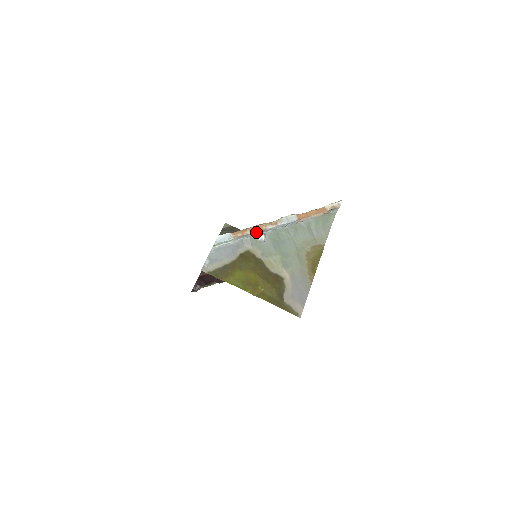
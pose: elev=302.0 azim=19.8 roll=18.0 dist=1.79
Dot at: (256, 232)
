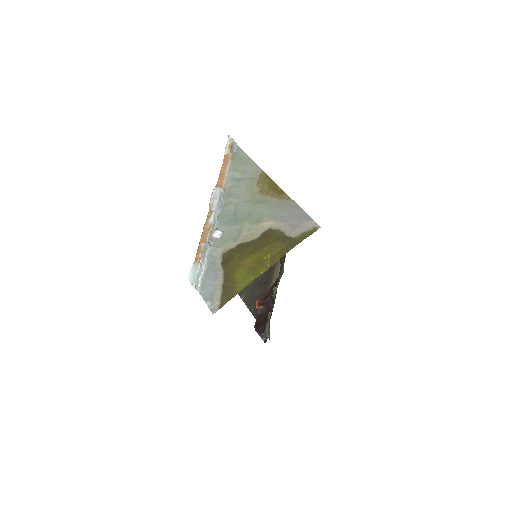
Dot at: (208, 237)
